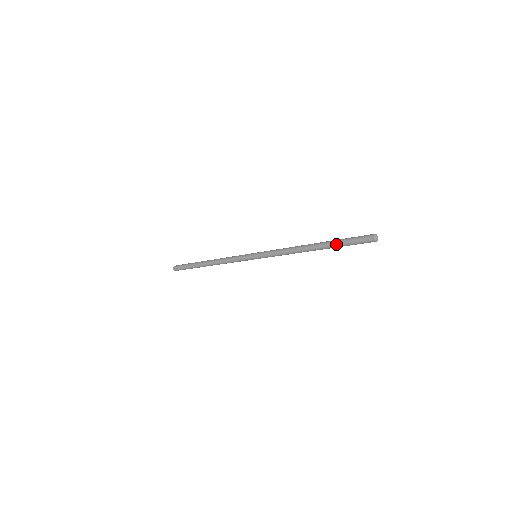
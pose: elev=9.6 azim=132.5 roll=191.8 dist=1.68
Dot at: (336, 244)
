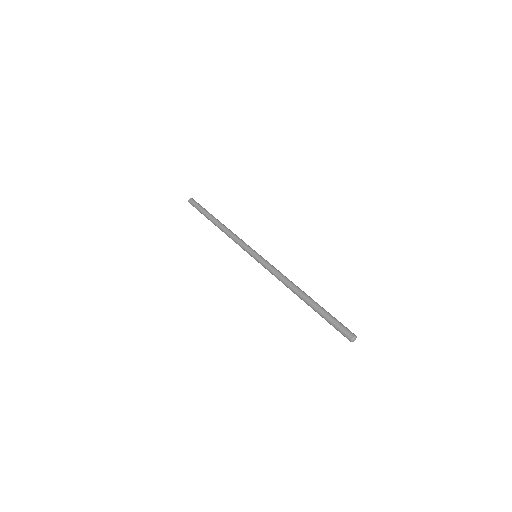
Dot at: occluded
